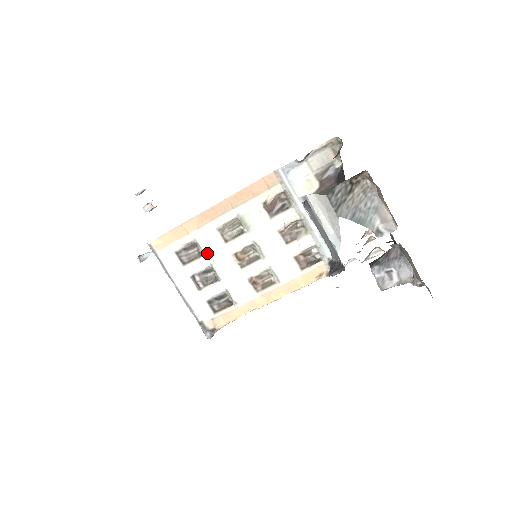
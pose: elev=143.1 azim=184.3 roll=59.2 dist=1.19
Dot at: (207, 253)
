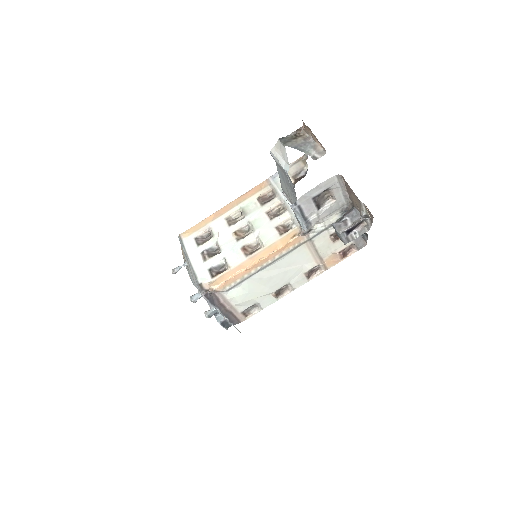
Dot at: (216, 235)
